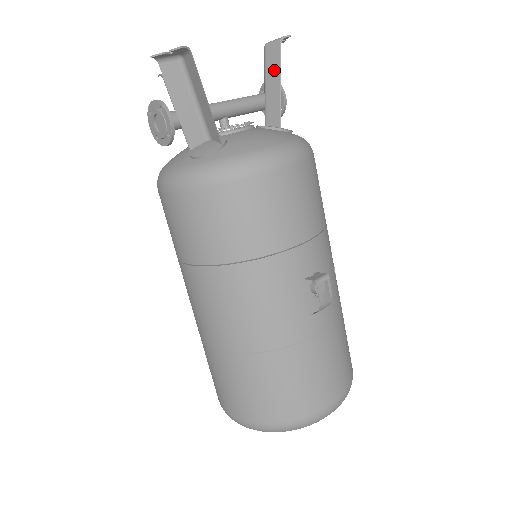
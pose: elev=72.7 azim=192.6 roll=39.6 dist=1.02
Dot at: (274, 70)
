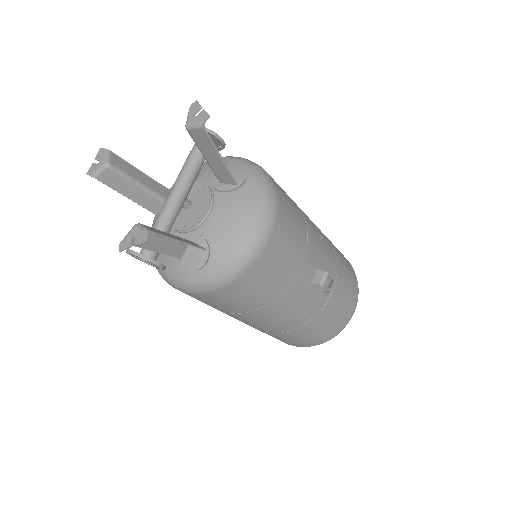
Dot at: (208, 148)
